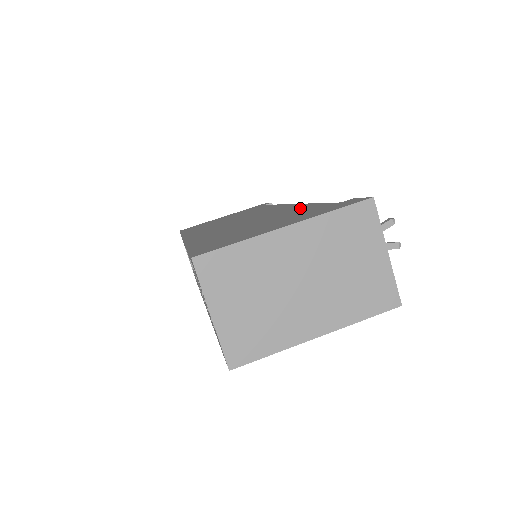
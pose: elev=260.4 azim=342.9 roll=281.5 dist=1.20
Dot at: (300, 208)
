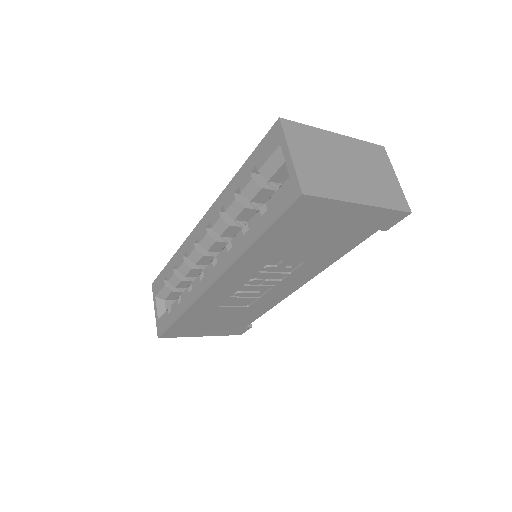
Dot at: occluded
